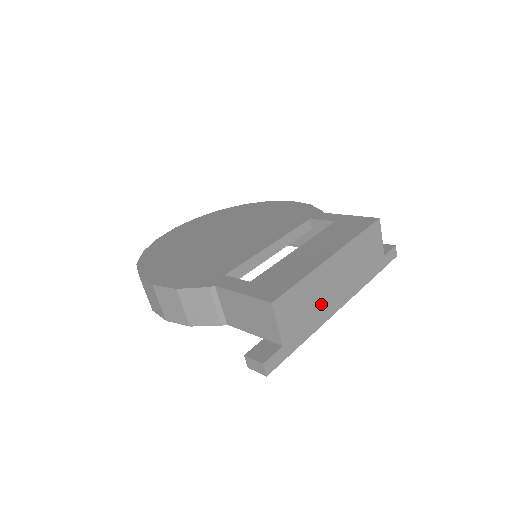
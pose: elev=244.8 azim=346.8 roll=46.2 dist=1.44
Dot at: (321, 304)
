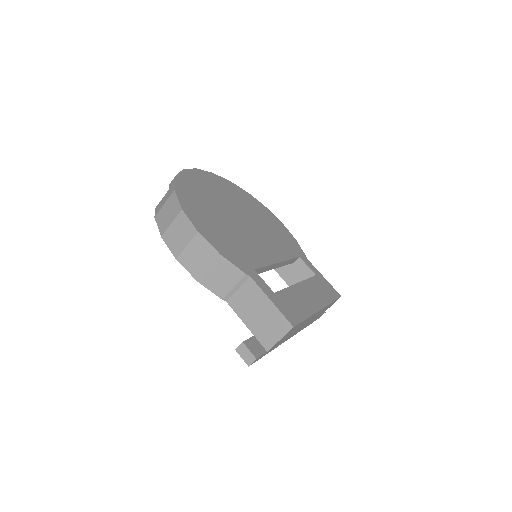
Dot at: occluded
